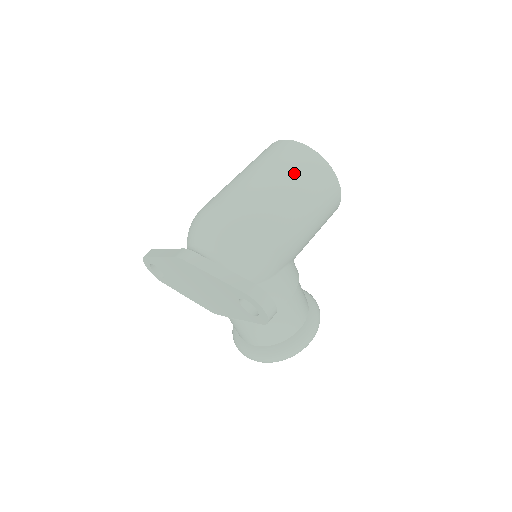
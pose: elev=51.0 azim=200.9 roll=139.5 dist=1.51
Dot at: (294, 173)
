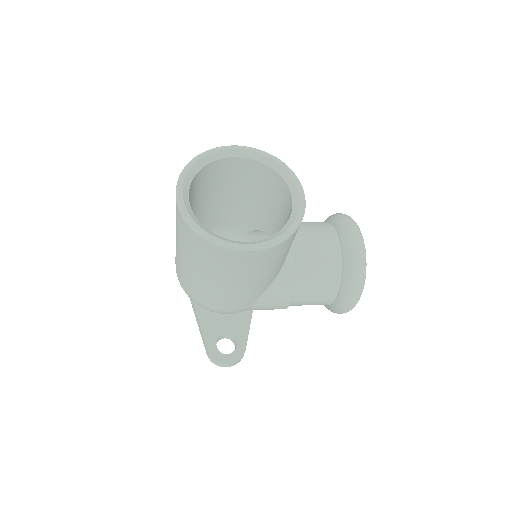
Dot at: (191, 256)
